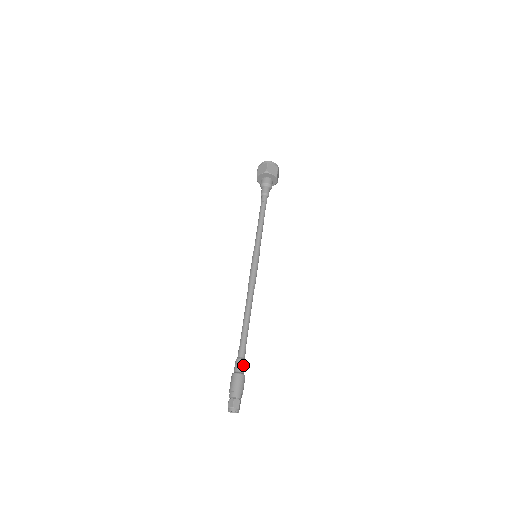
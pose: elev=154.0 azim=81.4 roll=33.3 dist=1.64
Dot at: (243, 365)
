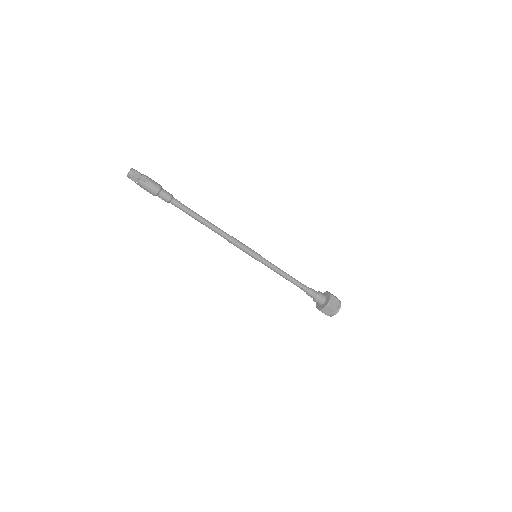
Dot at: (168, 192)
